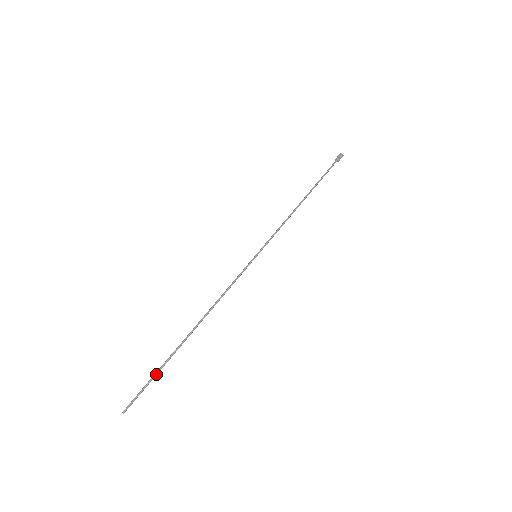
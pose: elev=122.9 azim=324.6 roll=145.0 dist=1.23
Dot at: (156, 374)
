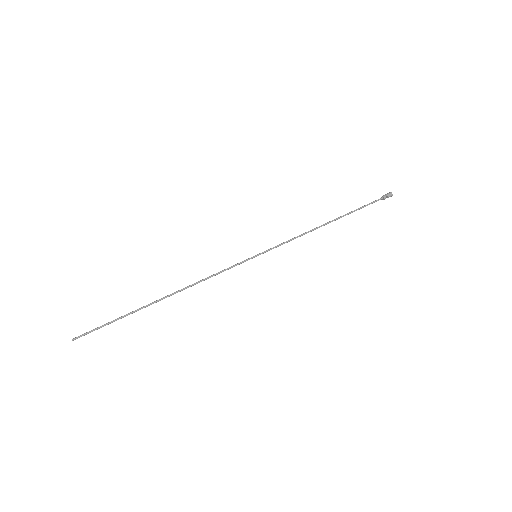
Dot at: occluded
